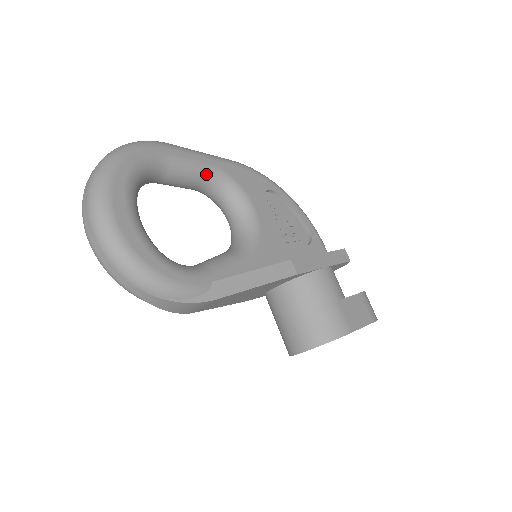
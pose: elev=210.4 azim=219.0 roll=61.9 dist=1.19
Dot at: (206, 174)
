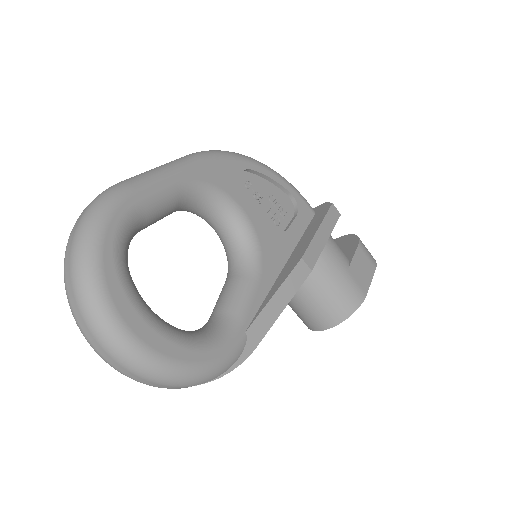
Dot at: (181, 197)
